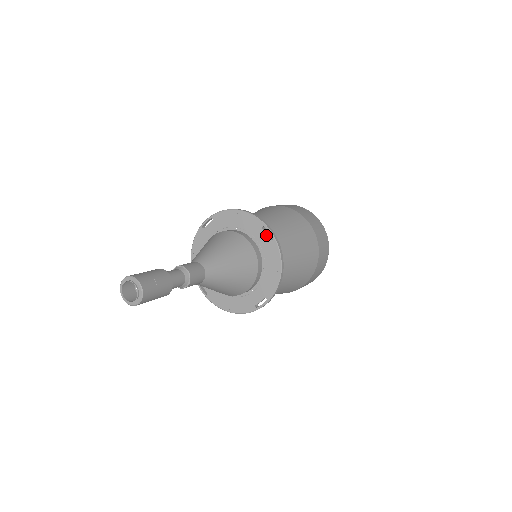
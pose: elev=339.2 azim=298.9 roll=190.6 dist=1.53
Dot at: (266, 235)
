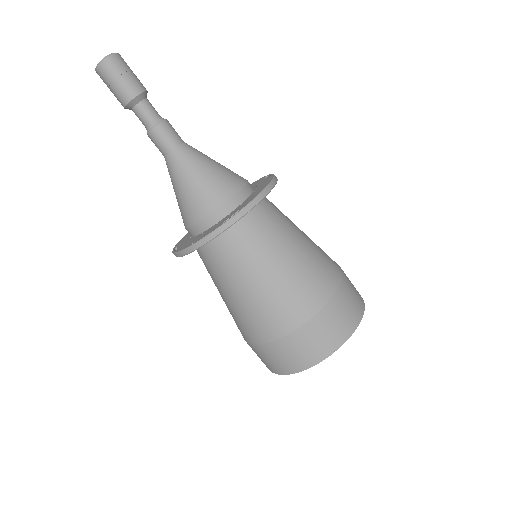
Dot at: (266, 178)
